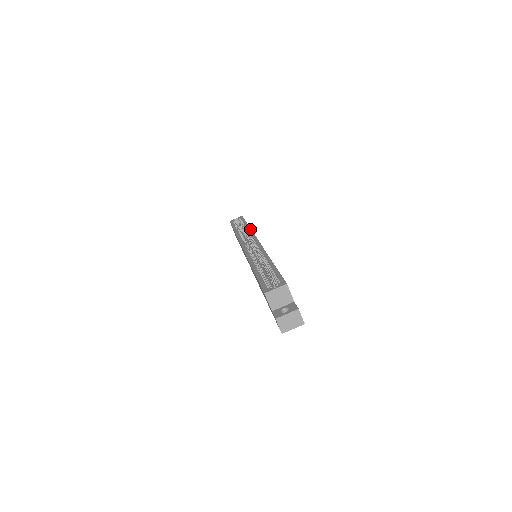
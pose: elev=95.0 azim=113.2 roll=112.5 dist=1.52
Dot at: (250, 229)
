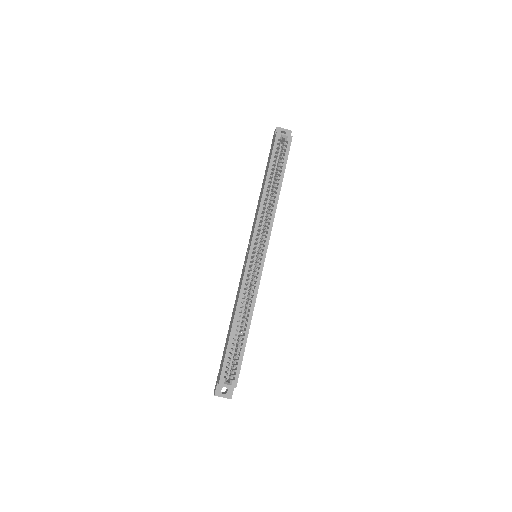
Dot at: (276, 208)
